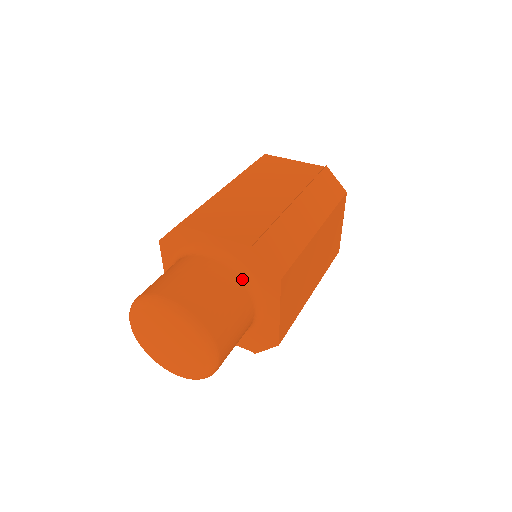
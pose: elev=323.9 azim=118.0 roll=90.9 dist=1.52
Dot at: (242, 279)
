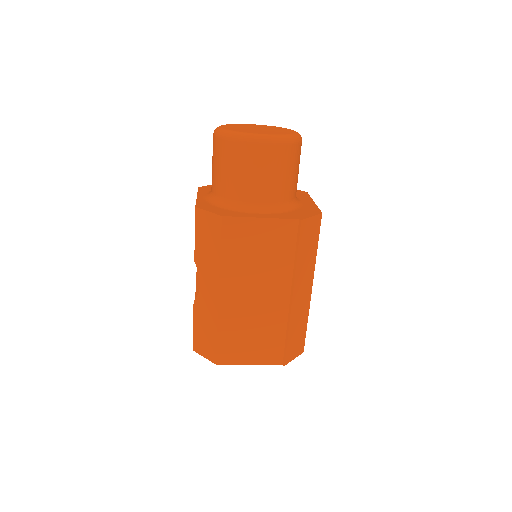
Dot at: occluded
